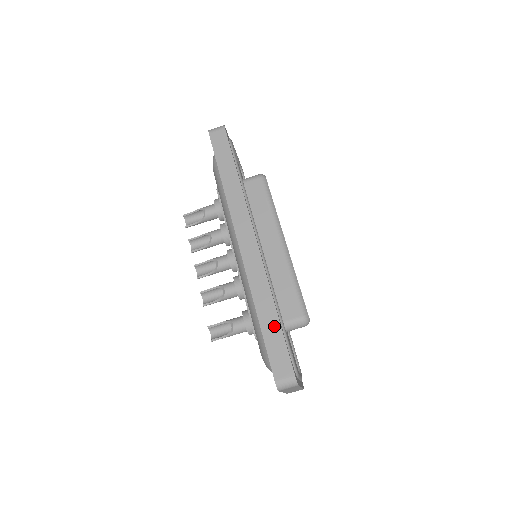
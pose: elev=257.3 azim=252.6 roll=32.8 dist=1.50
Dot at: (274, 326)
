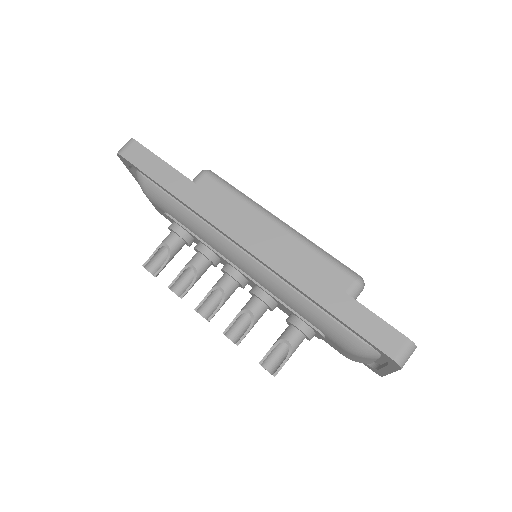
Dot at: (347, 304)
